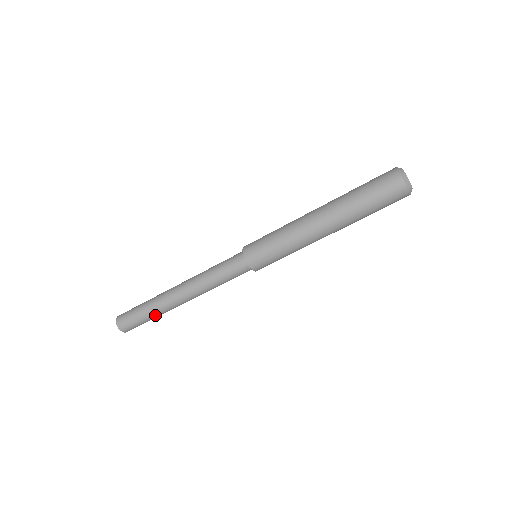
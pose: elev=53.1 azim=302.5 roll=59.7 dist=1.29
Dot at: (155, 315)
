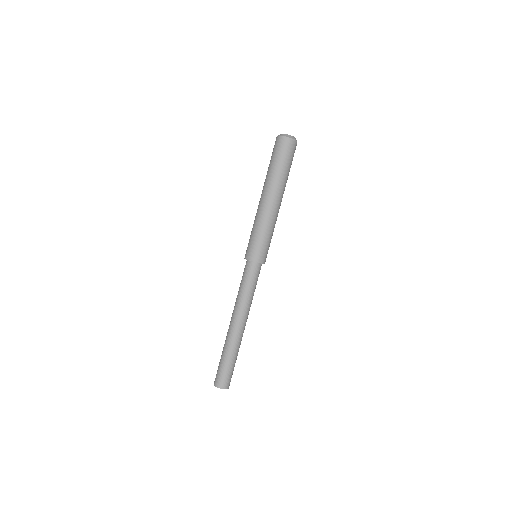
Dot at: (237, 354)
